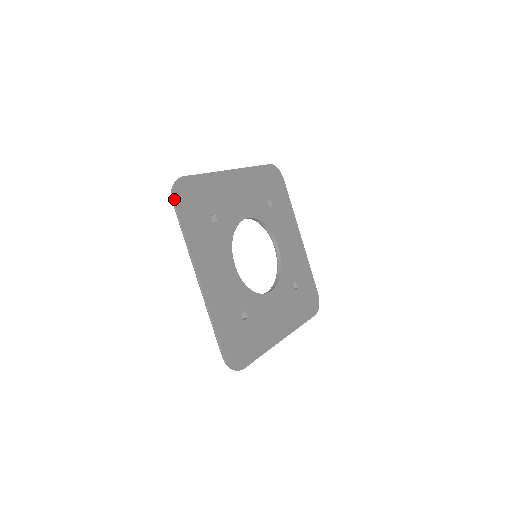
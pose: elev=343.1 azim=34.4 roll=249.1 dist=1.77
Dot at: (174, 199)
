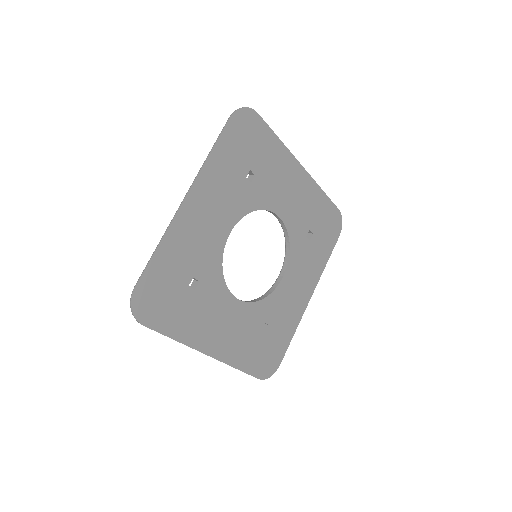
Dot at: (141, 322)
